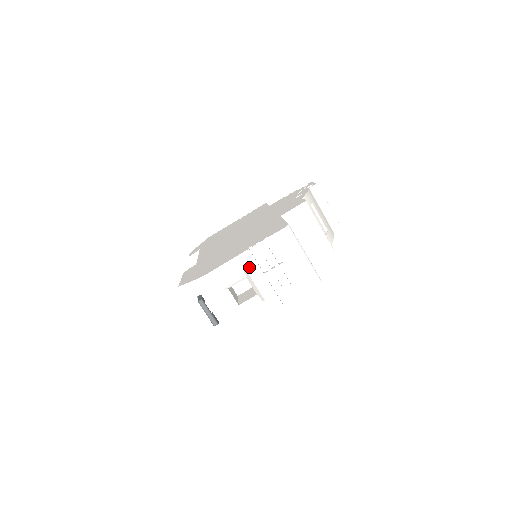
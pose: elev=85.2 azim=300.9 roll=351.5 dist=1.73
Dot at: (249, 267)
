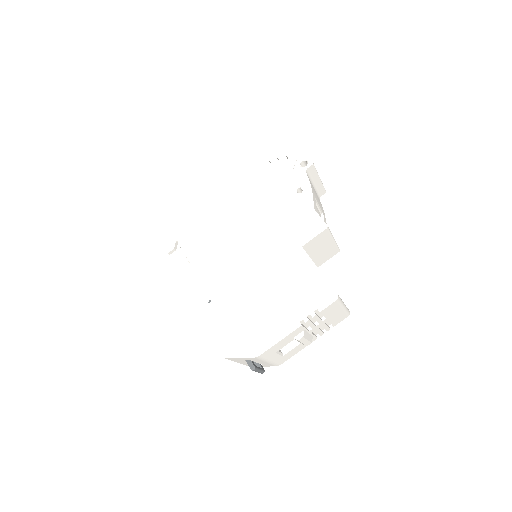
Dot at: (298, 334)
